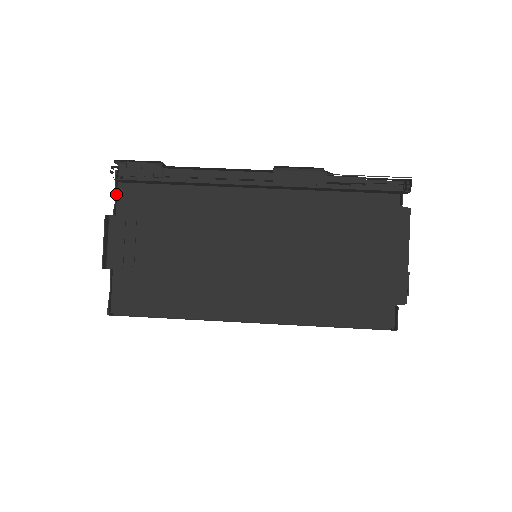
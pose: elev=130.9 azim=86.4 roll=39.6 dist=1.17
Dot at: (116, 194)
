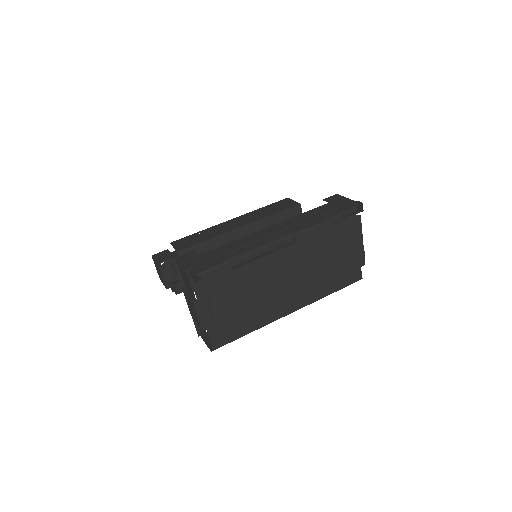
Dot at: (190, 284)
